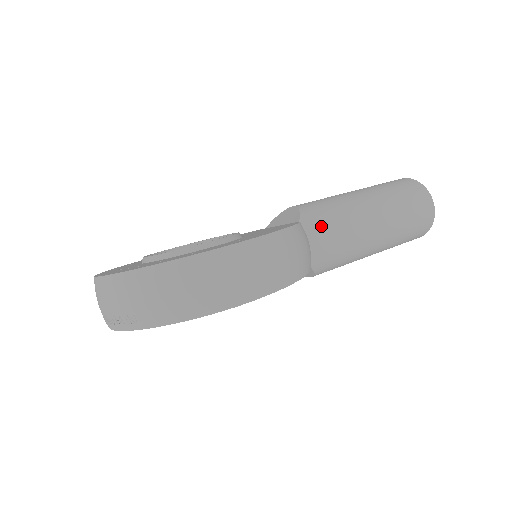
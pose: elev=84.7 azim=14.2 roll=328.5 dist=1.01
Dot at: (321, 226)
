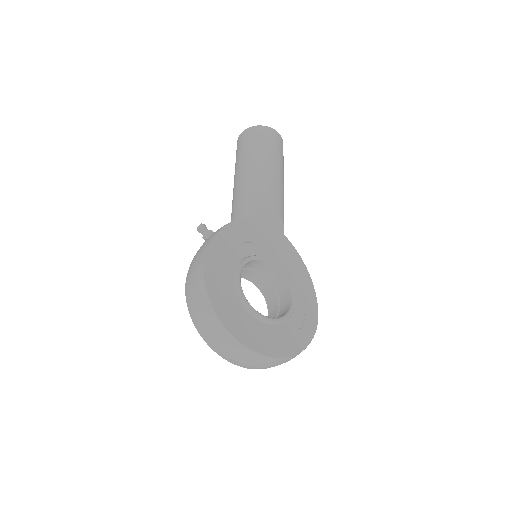
Dot at: occluded
